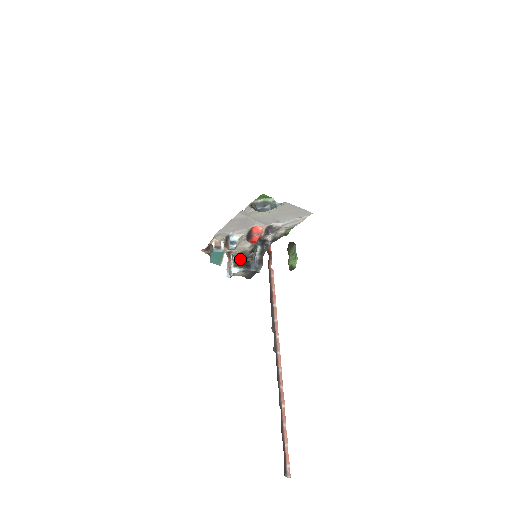
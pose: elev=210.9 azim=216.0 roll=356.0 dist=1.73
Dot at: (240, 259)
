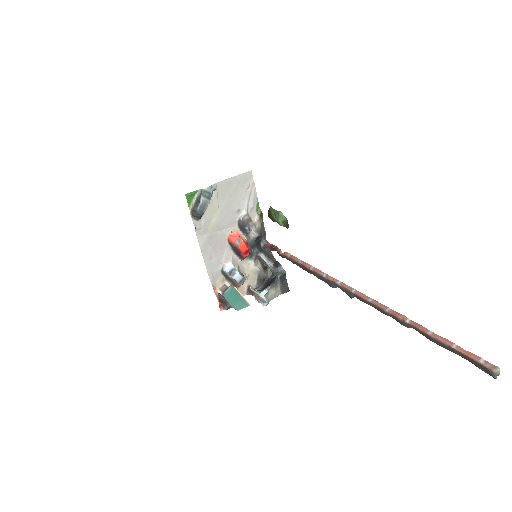
Dot at: (264, 285)
